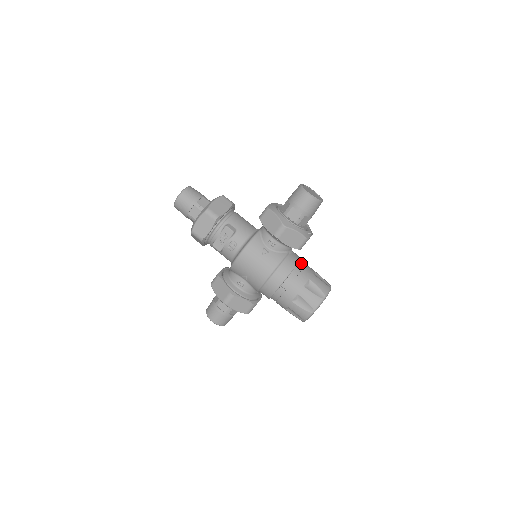
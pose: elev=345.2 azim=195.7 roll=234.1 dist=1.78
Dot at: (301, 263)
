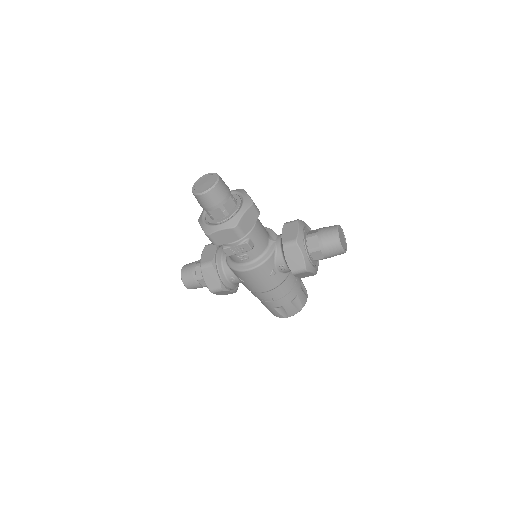
Dot at: (295, 277)
